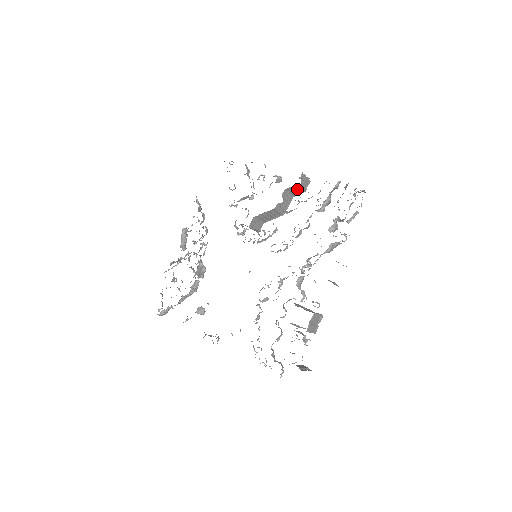
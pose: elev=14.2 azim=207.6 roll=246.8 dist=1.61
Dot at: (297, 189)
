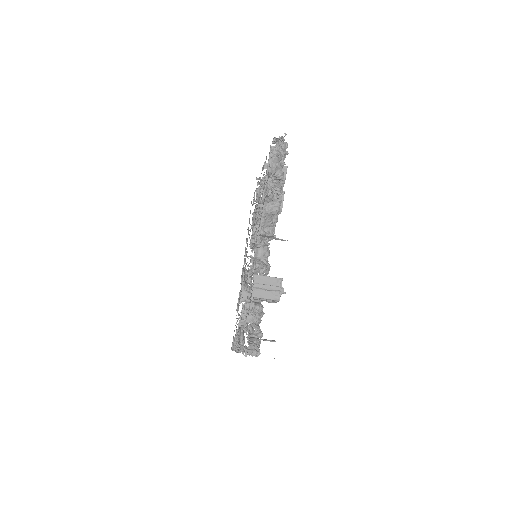
Dot at: occluded
